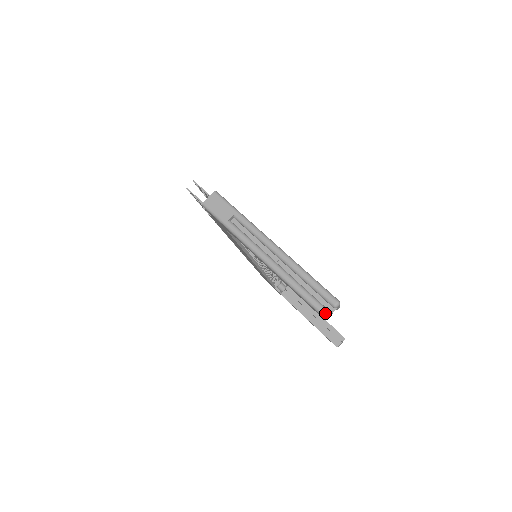
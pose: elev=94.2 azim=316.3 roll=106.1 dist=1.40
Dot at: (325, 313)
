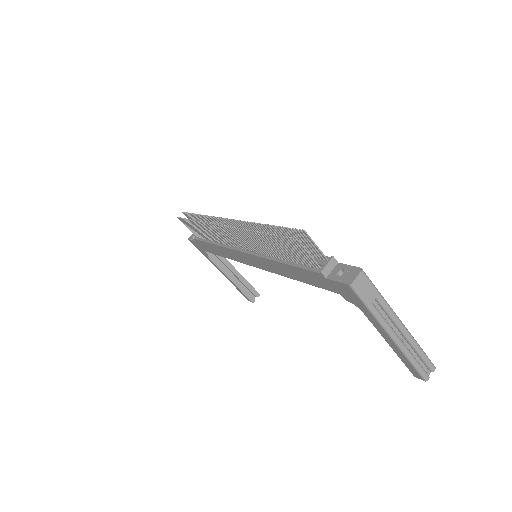
Dot at: (428, 379)
